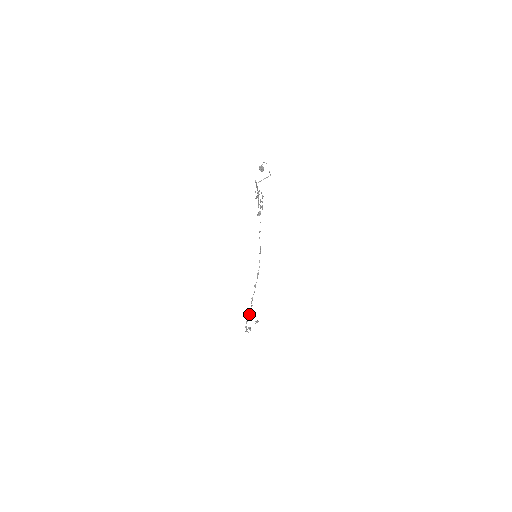
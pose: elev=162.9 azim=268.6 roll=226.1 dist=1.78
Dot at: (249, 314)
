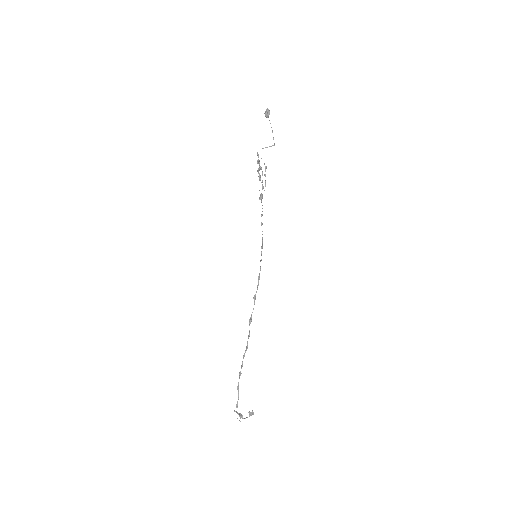
Dot at: (244, 355)
